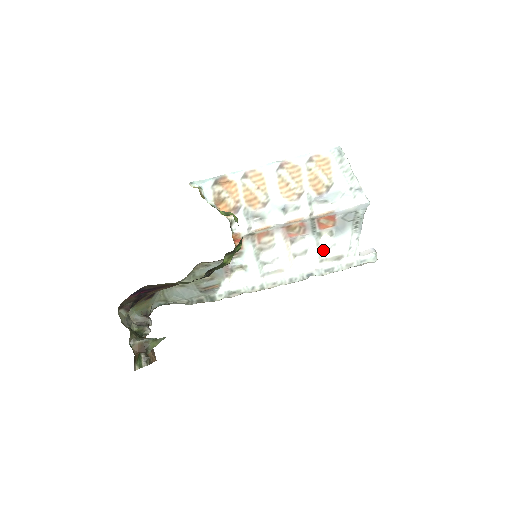
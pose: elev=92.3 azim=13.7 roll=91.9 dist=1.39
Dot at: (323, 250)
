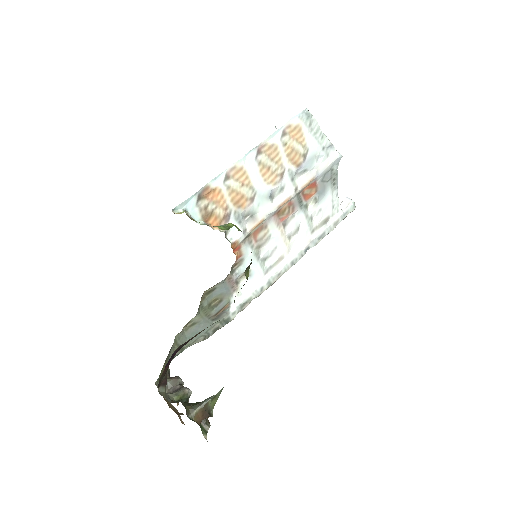
Dot at: (312, 220)
